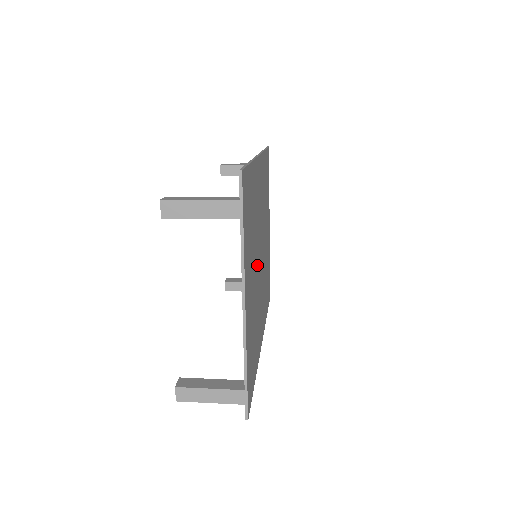
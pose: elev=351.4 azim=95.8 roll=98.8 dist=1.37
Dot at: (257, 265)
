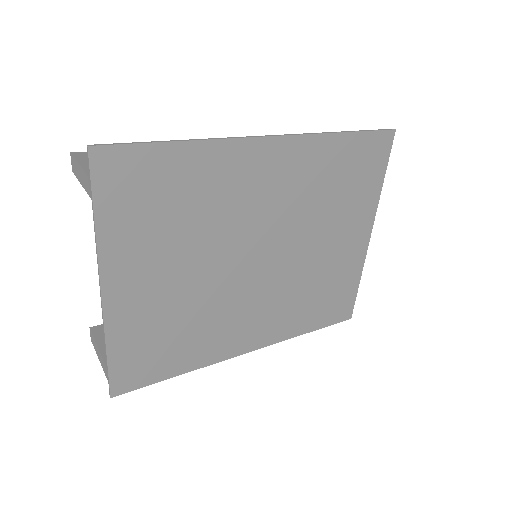
Dot at: (222, 264)
